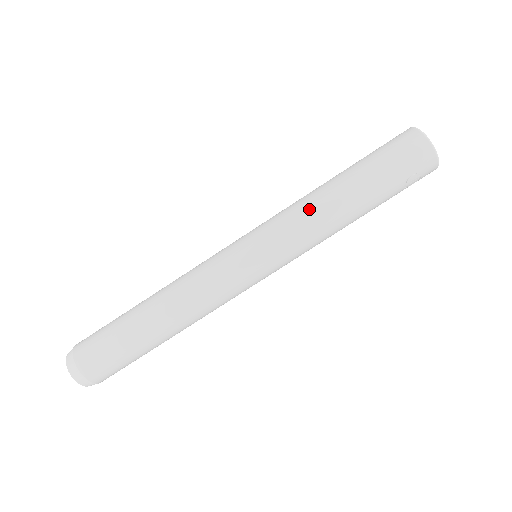
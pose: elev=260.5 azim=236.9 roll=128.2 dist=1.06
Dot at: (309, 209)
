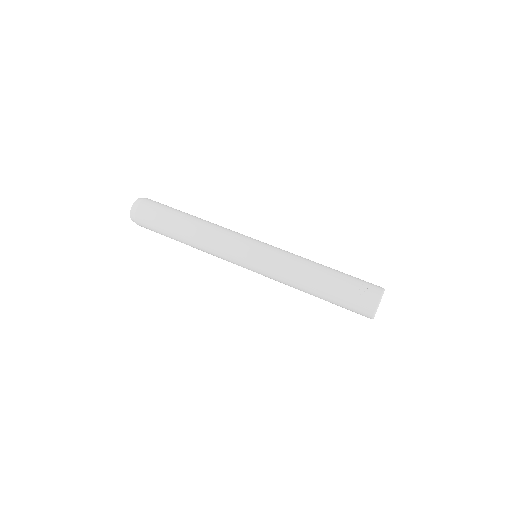
Dot at: occluded
